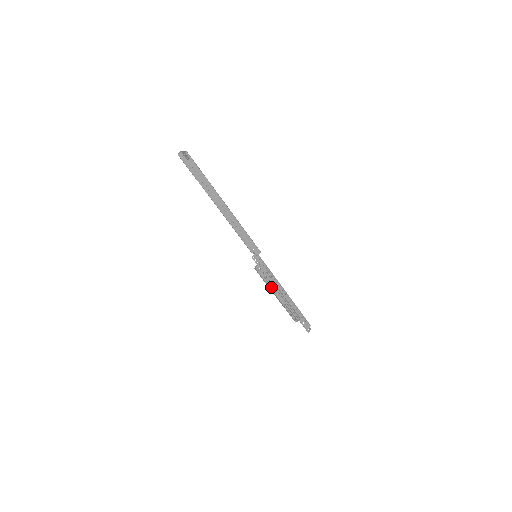
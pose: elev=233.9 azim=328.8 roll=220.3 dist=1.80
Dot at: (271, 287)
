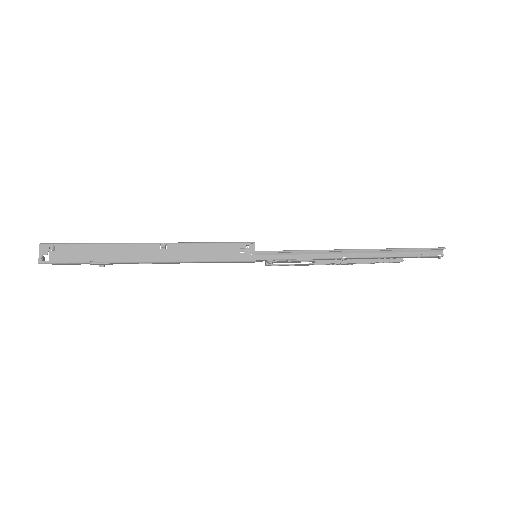
Dot at: occluded
